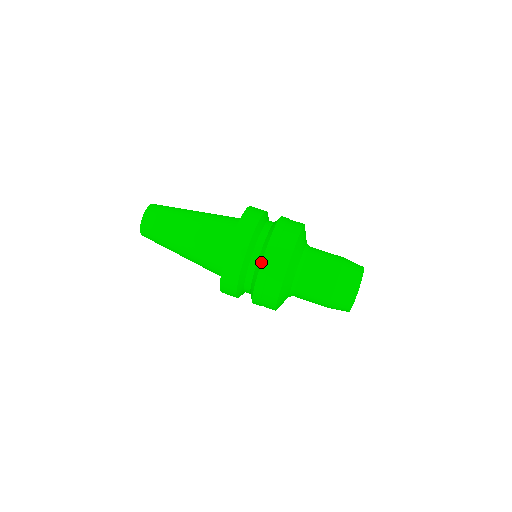
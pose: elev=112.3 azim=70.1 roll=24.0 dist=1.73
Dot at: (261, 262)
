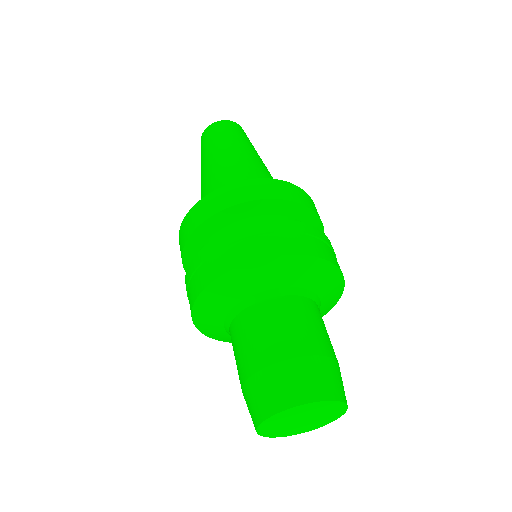
Dot at: occluded
